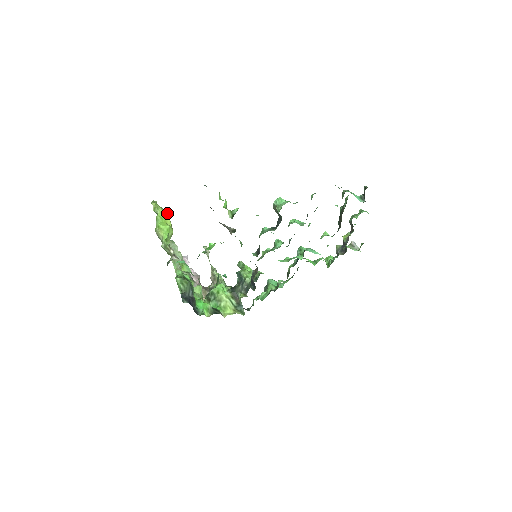
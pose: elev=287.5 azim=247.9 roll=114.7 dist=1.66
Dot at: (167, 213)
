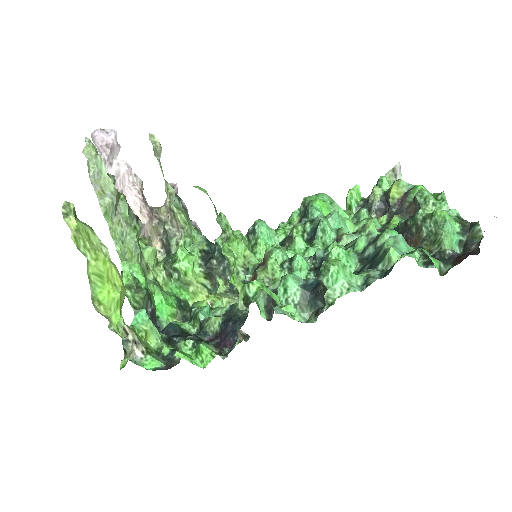
Dot at: (107, 250)
